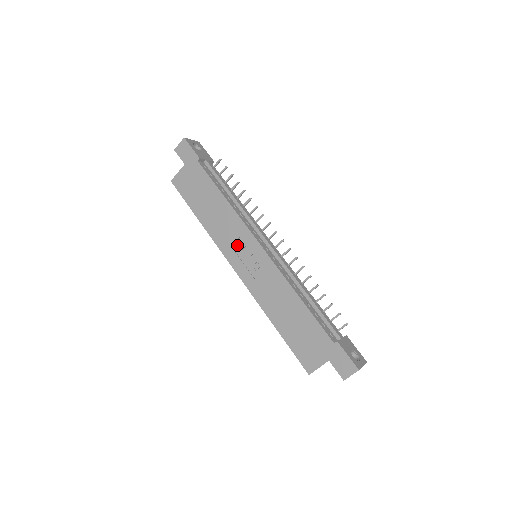
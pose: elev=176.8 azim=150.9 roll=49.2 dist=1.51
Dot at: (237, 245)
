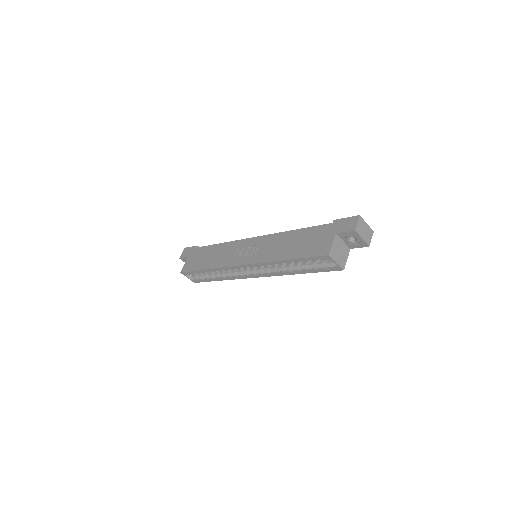
Dot at: (237, 253)
